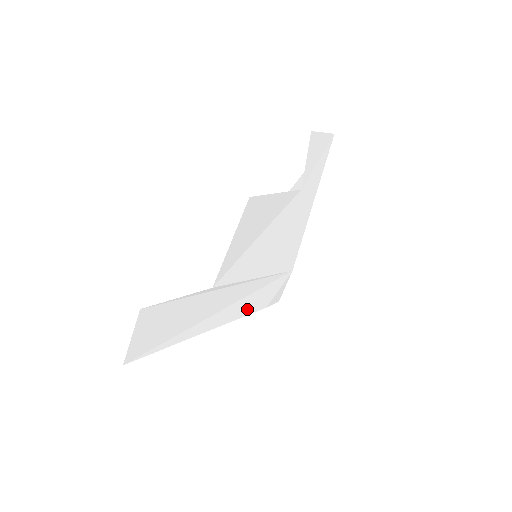
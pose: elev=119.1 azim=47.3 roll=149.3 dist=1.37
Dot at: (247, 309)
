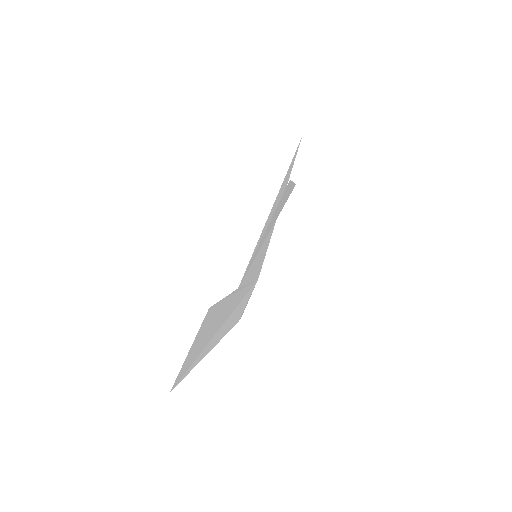
Dot at: (232, 322)
